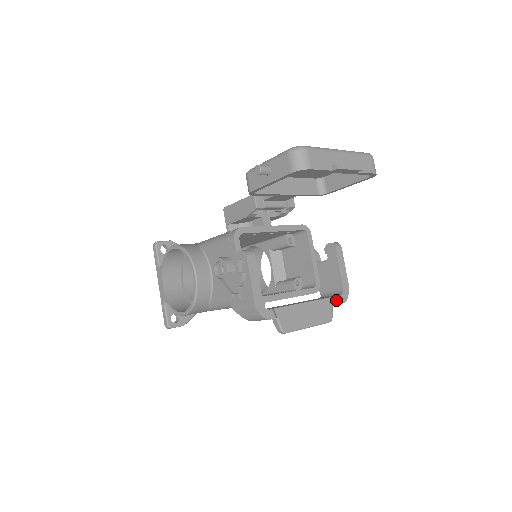
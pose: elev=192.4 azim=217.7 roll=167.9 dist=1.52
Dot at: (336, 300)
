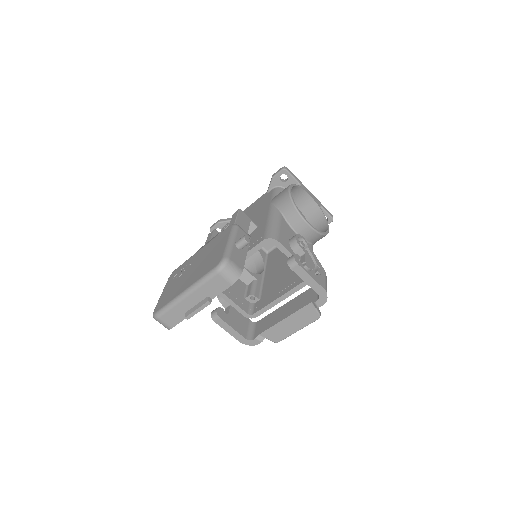
Dot at: (315, 305)
